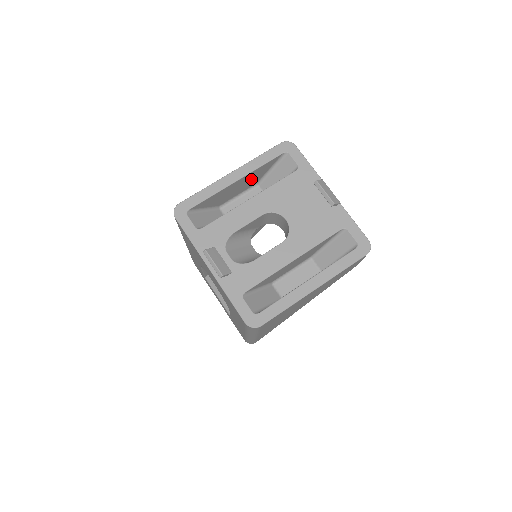
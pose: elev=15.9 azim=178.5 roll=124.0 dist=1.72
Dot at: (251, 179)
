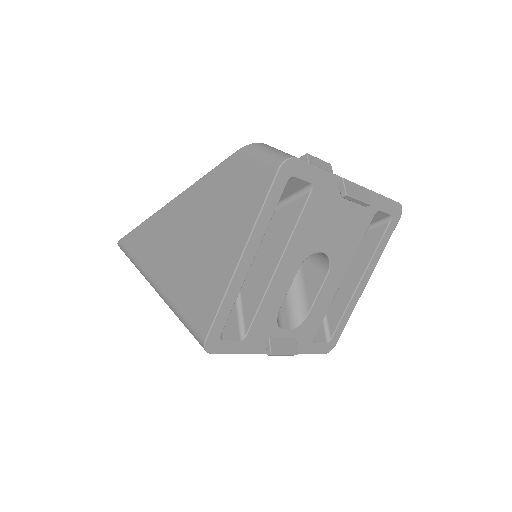
Dot at: occluded
